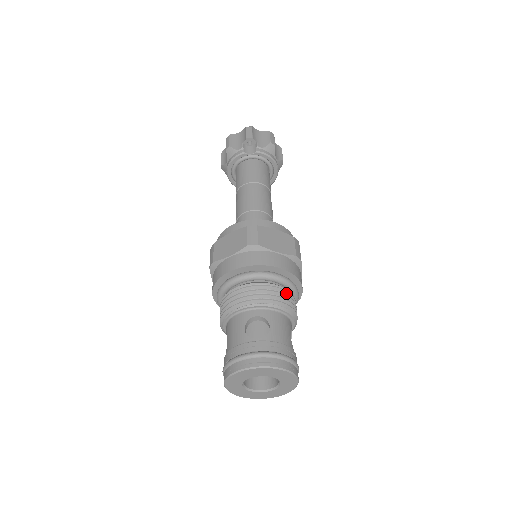
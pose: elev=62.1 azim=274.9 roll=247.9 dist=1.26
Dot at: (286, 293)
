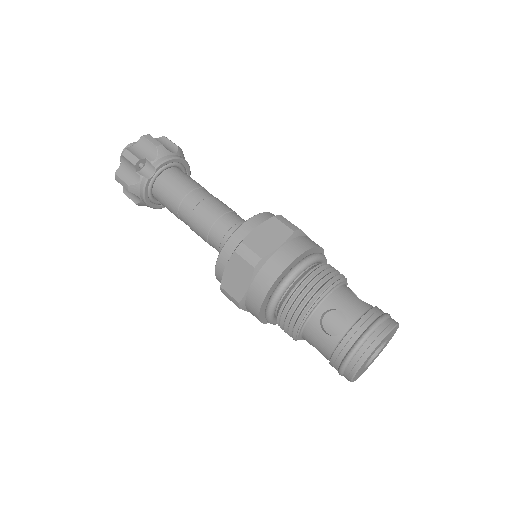
Dot at: (320, 270)
